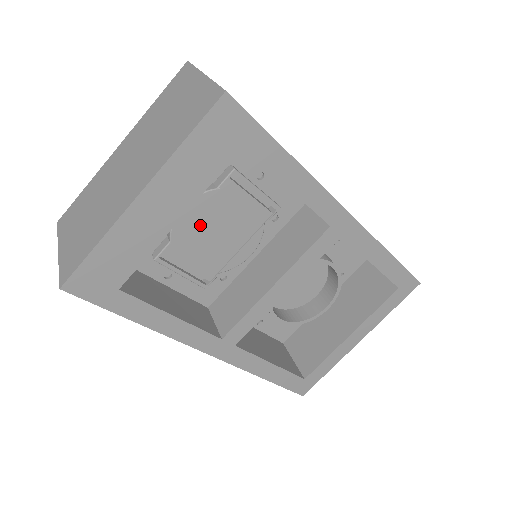
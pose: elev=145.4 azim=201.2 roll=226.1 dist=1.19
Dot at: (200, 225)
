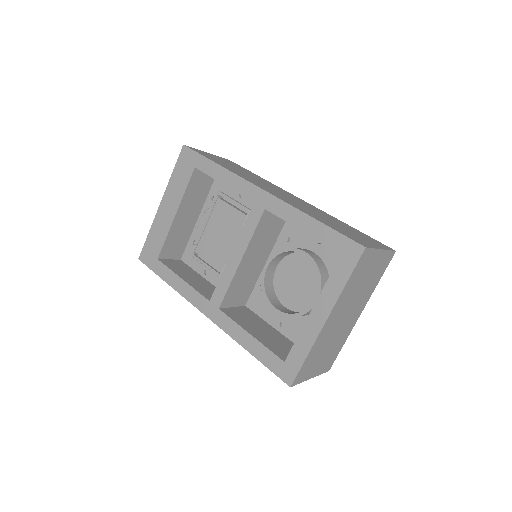
Dot at: (210, 230)
